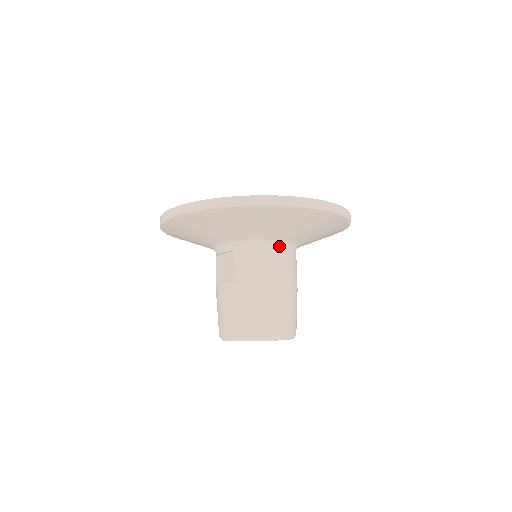
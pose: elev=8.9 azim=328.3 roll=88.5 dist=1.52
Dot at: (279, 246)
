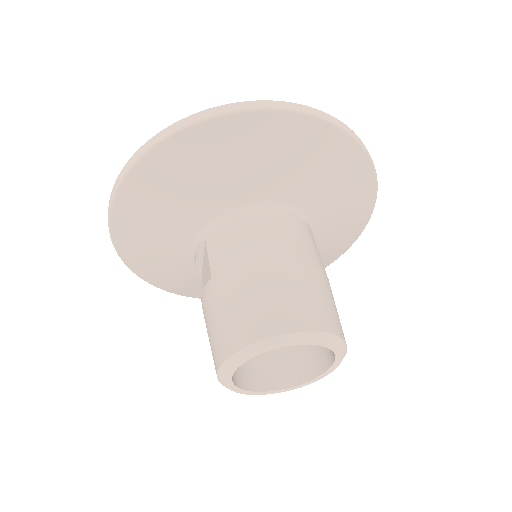
Dot at: (266, 210)
